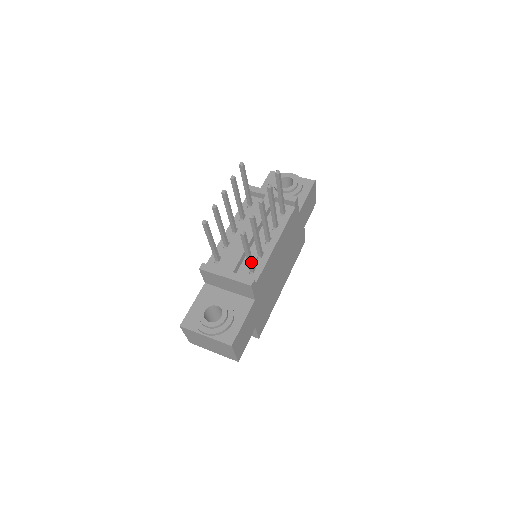
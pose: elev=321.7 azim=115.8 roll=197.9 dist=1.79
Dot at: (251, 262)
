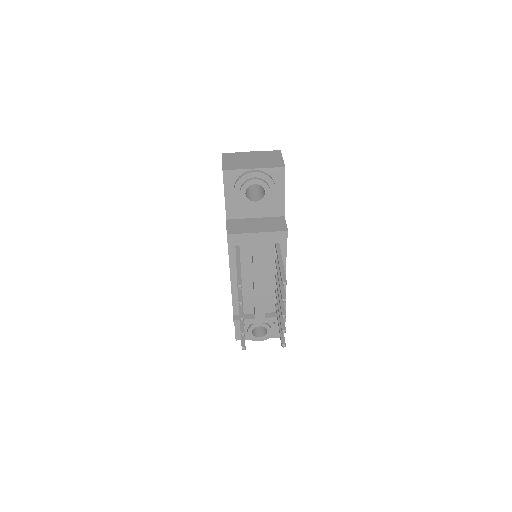
Dot at: occluded
